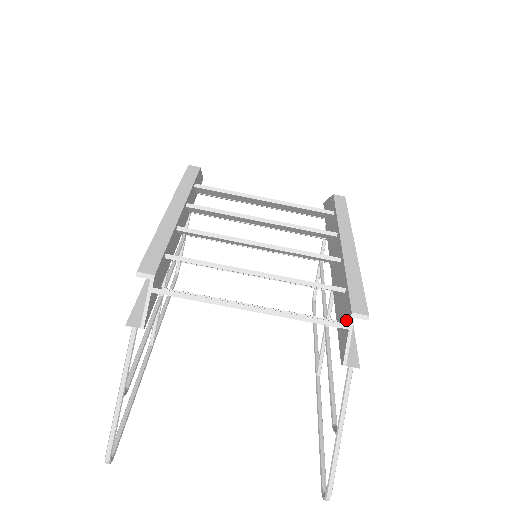
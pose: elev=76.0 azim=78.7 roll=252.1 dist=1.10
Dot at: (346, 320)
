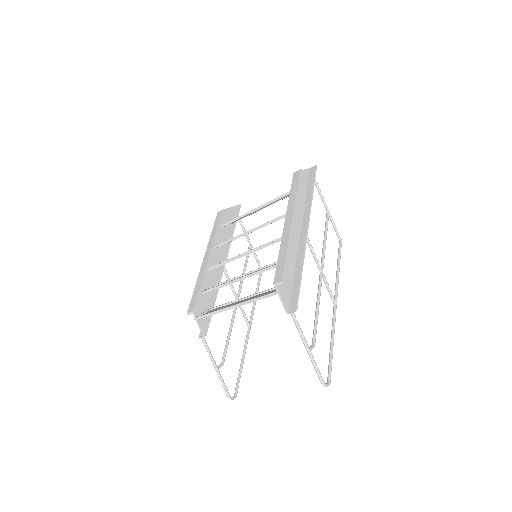
Dot at: (280, 286)
